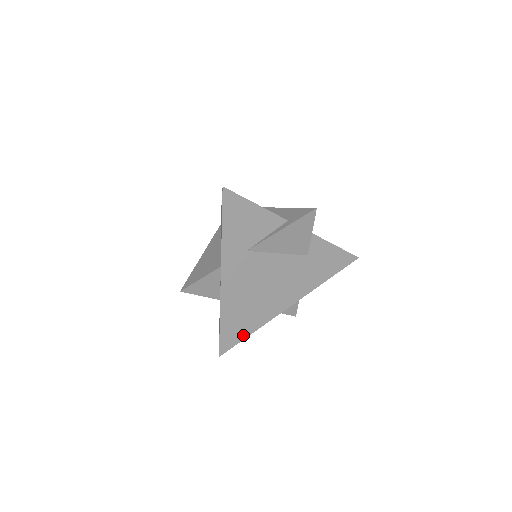
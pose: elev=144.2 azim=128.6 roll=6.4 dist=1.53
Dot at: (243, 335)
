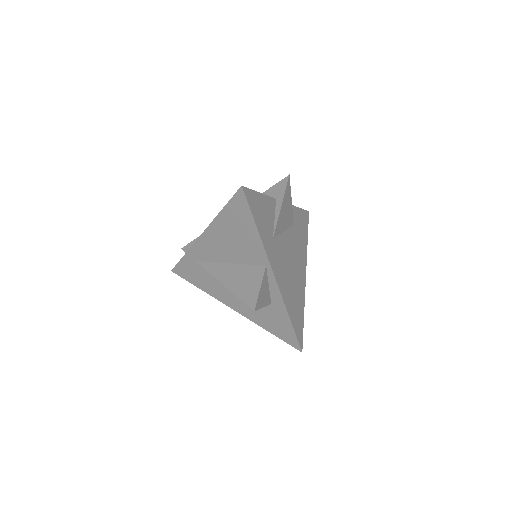
Dot at: (302, 321)
